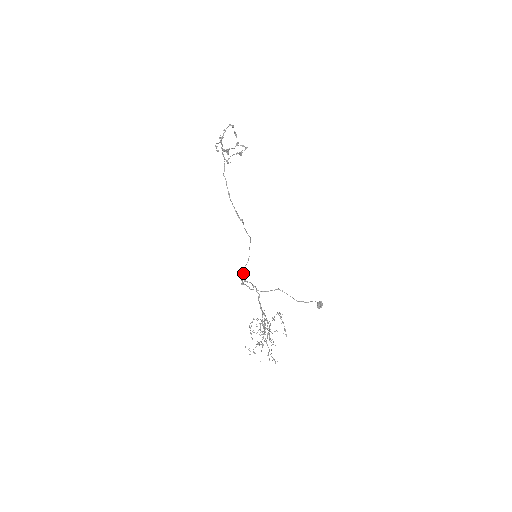
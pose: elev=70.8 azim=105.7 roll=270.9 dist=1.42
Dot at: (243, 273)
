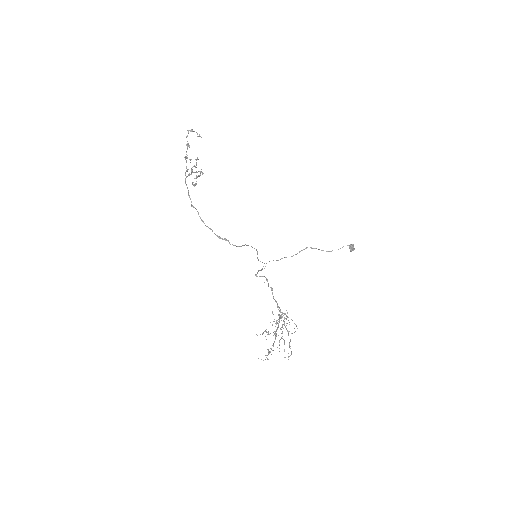
Dot at: occluded
